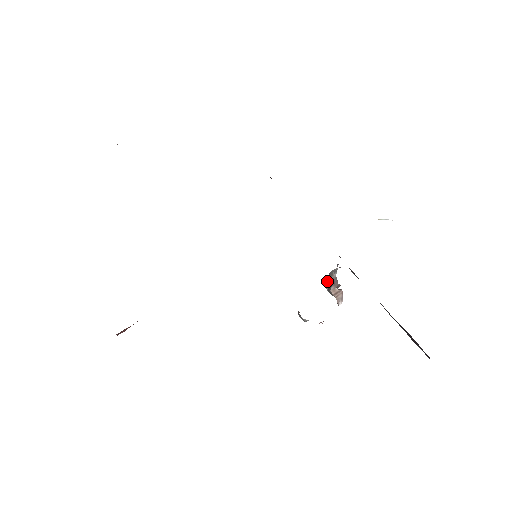
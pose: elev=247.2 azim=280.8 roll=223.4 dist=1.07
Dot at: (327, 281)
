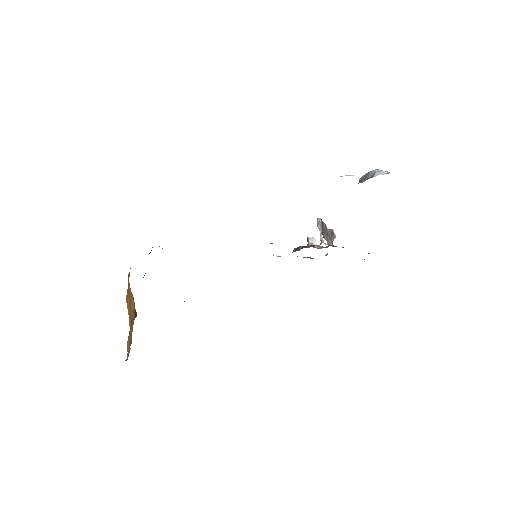
Dot at: occluded
